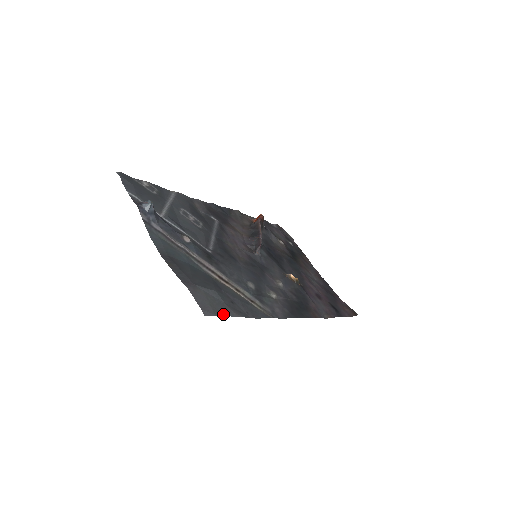
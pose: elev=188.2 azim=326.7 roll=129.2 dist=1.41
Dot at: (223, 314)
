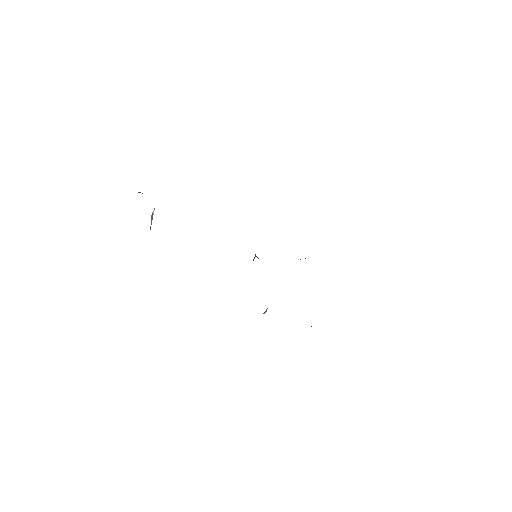
Dot at: occluded
